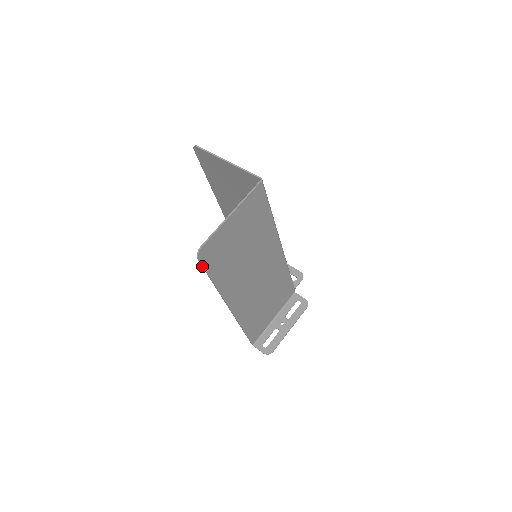
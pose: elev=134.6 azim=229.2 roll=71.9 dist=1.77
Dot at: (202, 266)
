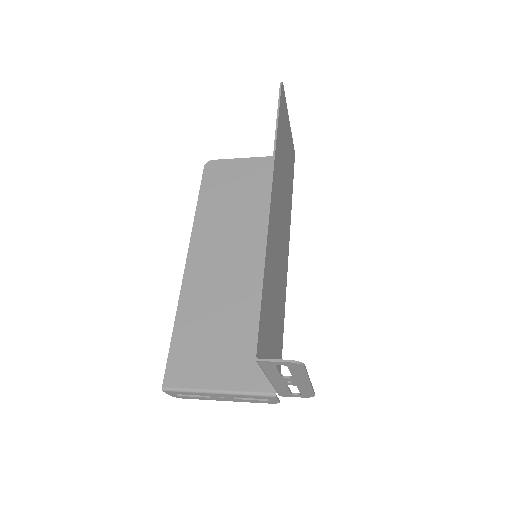
Dot at: (279, 96)
